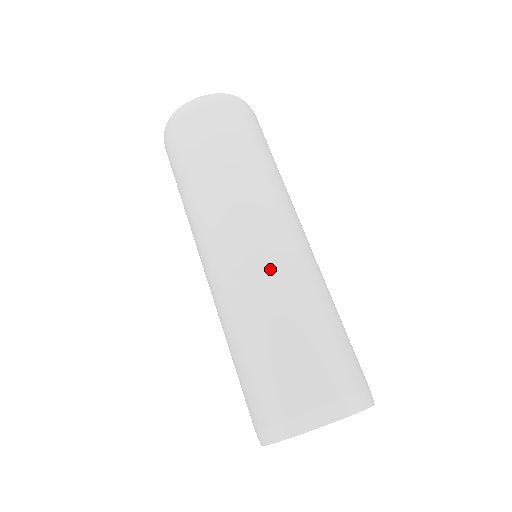
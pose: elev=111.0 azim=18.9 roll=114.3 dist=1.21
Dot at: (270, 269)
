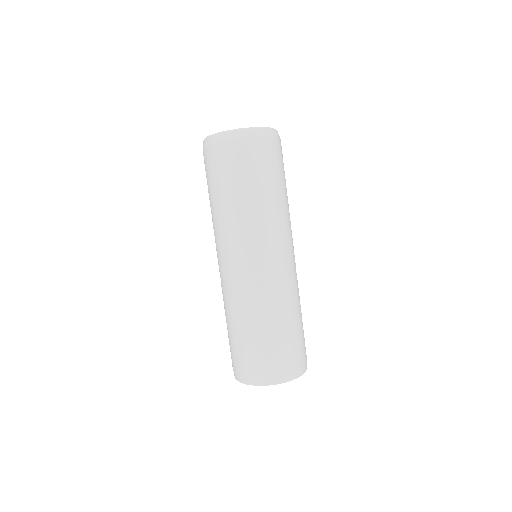
Dot at: (227, 288)
